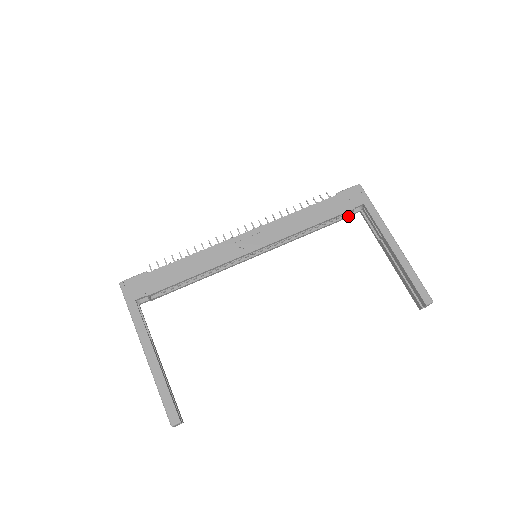
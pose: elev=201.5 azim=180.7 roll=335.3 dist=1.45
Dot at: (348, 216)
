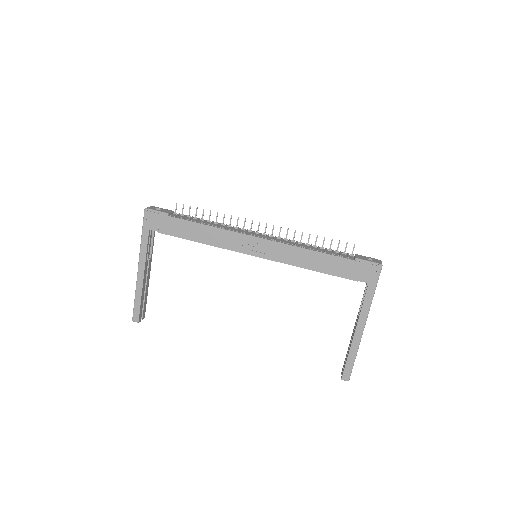
Dot at: occluded
